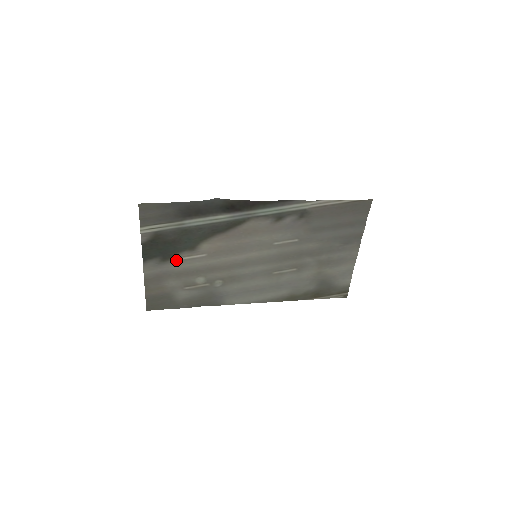
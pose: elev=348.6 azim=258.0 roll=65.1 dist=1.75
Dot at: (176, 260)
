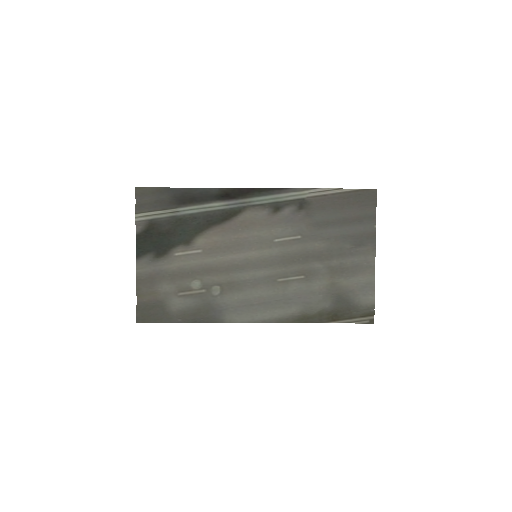
Dot at: (170, 256)
